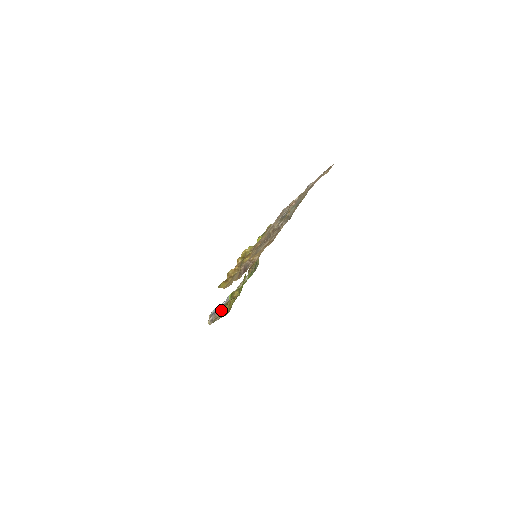
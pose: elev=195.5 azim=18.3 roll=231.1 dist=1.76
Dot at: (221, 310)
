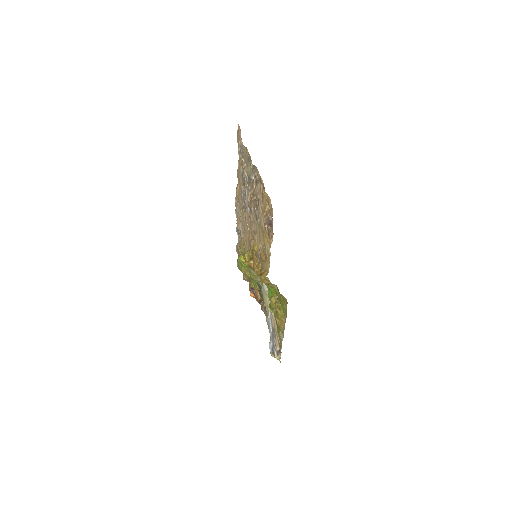
Dot at: (276, 334)
